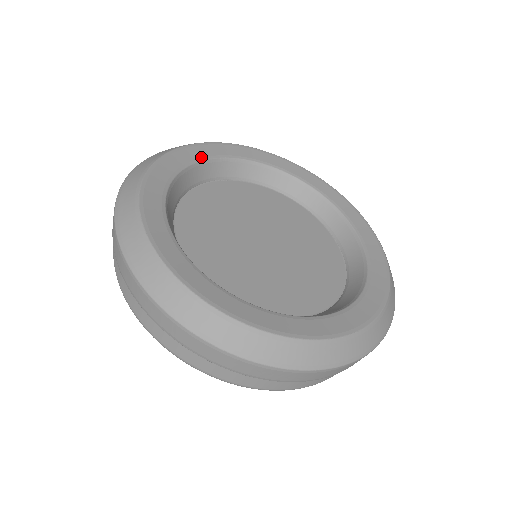
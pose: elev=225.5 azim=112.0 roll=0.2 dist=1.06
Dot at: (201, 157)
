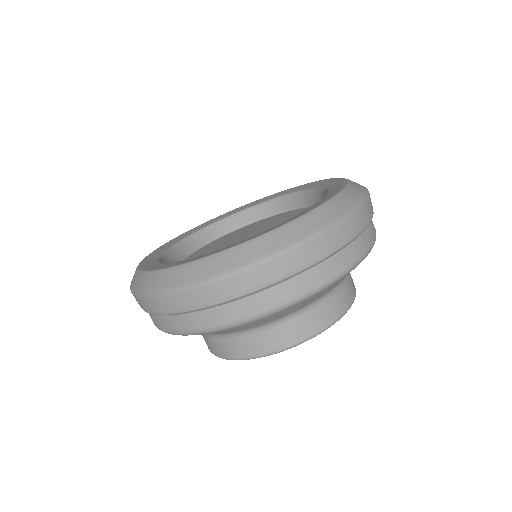
Dot at: (202, 228)
